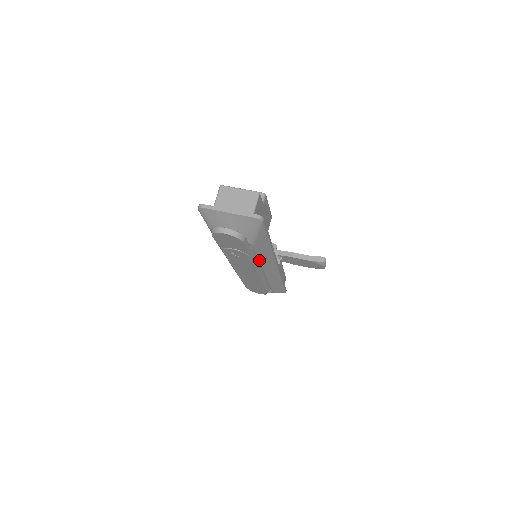
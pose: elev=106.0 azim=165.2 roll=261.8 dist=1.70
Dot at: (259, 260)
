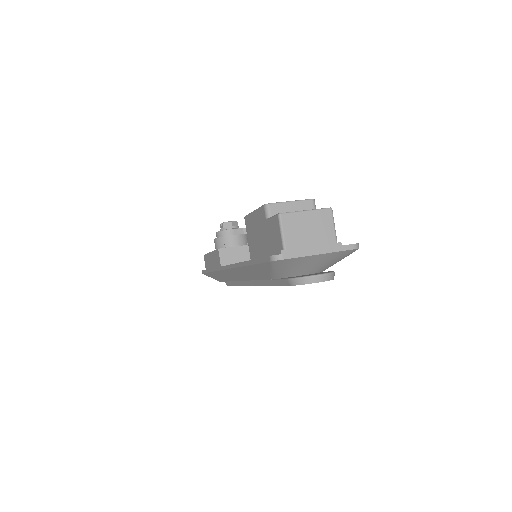
Dot at: occluded
